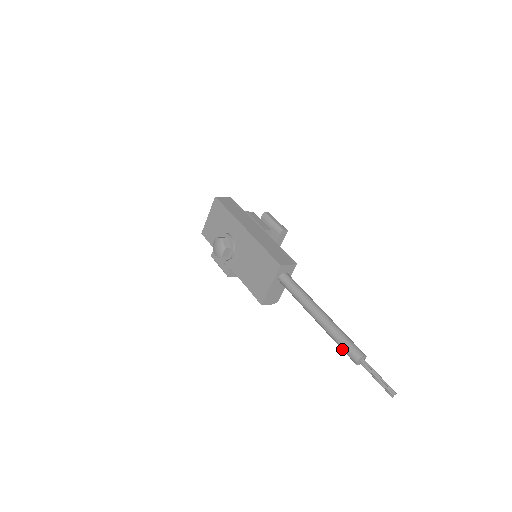
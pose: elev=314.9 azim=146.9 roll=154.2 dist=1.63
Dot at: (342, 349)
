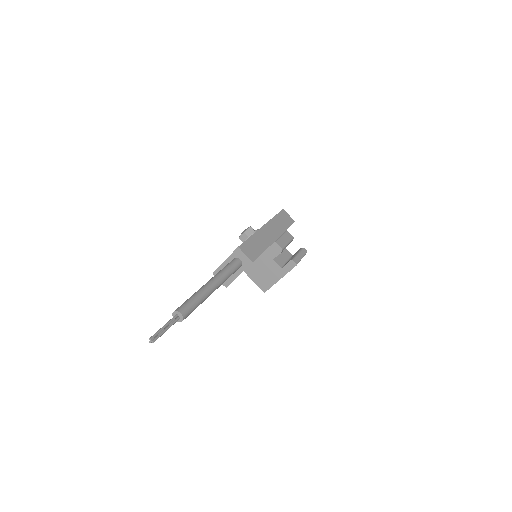
Dot at: occluded
